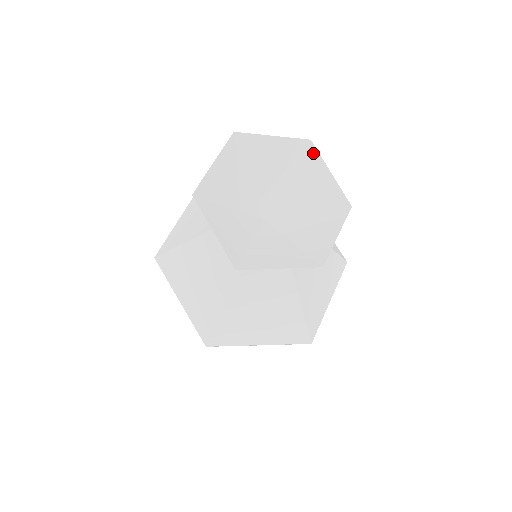
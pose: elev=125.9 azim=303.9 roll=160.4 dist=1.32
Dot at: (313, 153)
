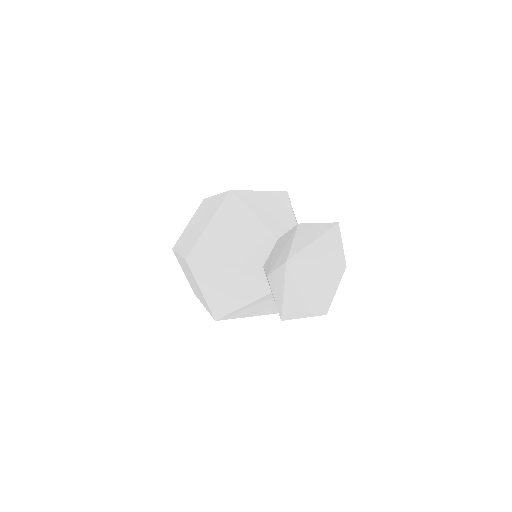
Dot at: (337, 231)
